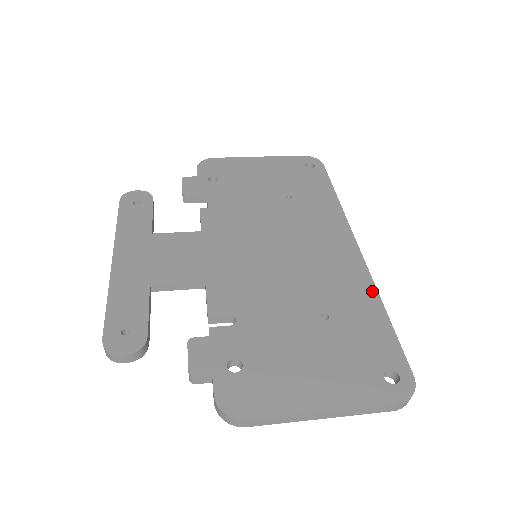
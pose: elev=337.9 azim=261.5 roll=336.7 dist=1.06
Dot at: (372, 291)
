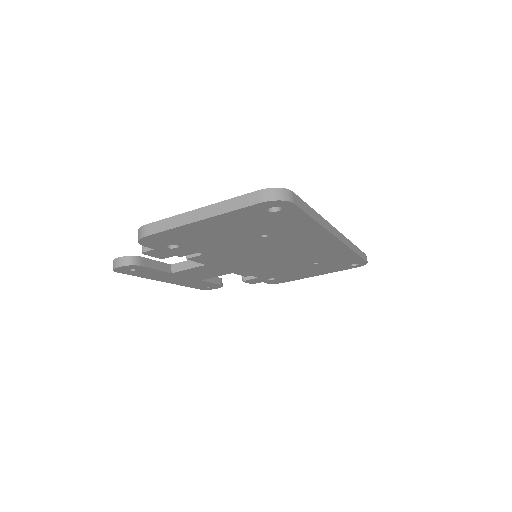
Dot at: occluded
